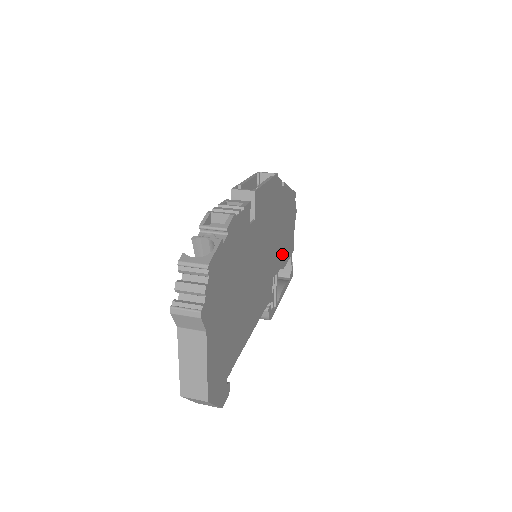
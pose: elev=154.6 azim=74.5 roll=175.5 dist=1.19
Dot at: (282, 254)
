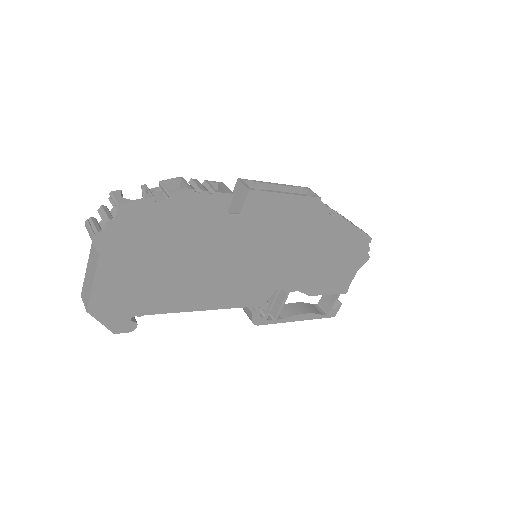
Dot at: (310, 280)
